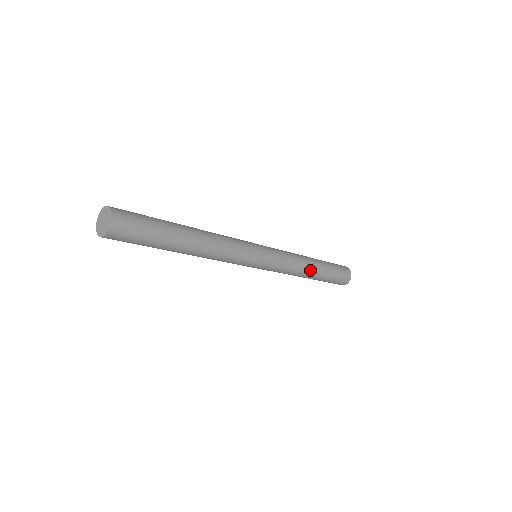
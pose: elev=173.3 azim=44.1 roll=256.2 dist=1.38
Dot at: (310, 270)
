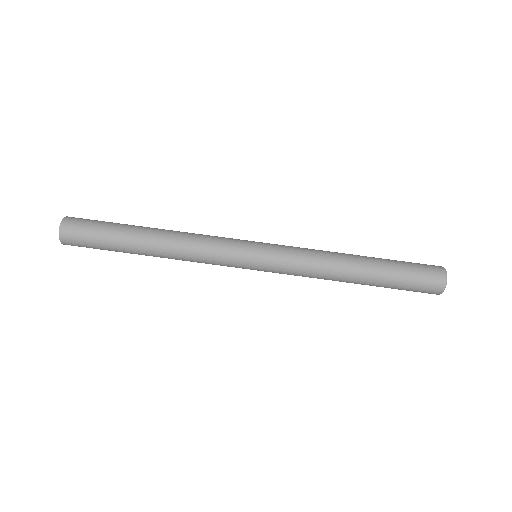
Dot at: (344, 279)
